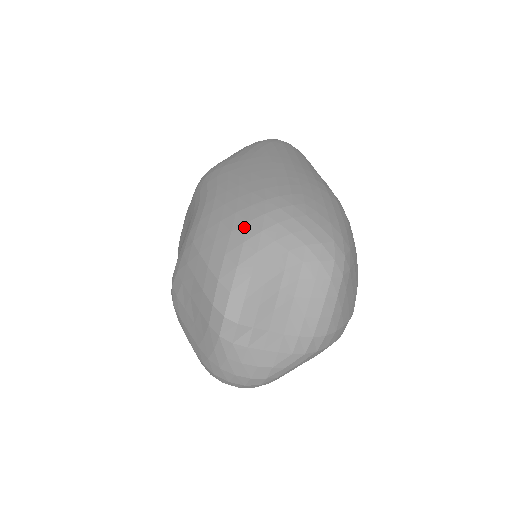
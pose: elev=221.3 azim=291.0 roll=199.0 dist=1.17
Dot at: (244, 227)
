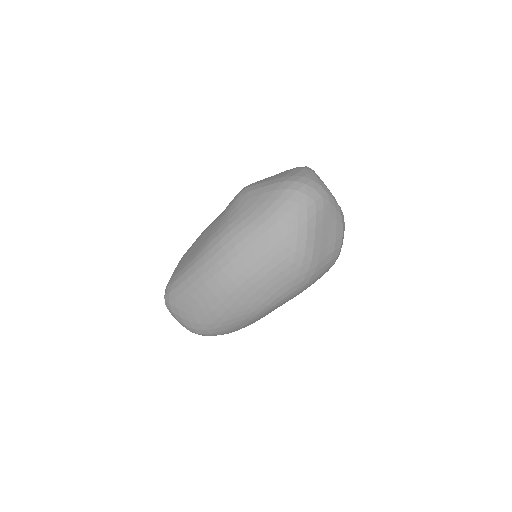
Dot at: occluded
